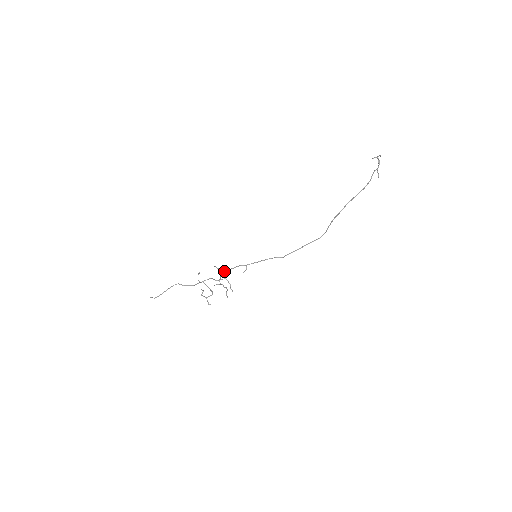
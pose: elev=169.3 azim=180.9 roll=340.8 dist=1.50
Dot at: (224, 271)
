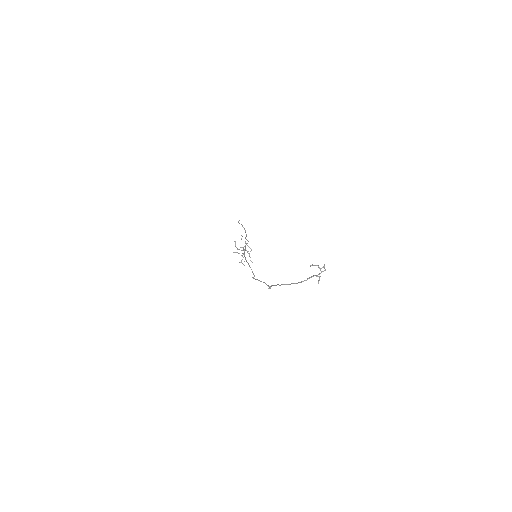
Dot at: (245, 247)
